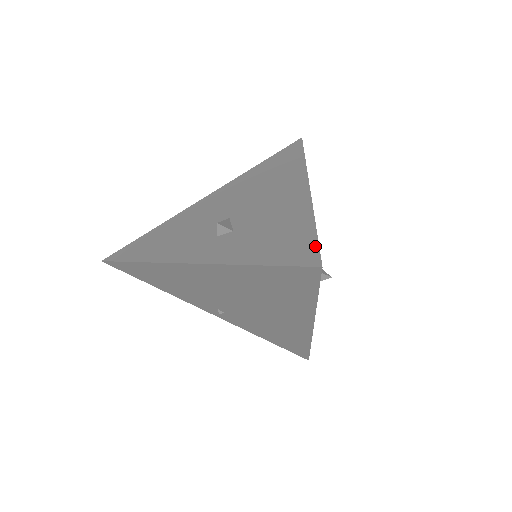
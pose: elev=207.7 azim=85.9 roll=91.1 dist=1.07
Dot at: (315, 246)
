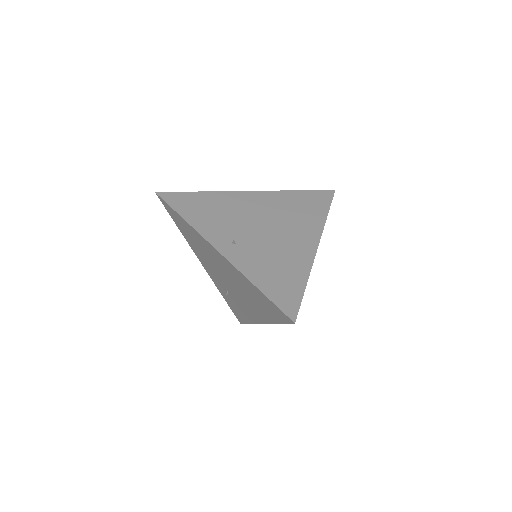
Dot at: occluded
